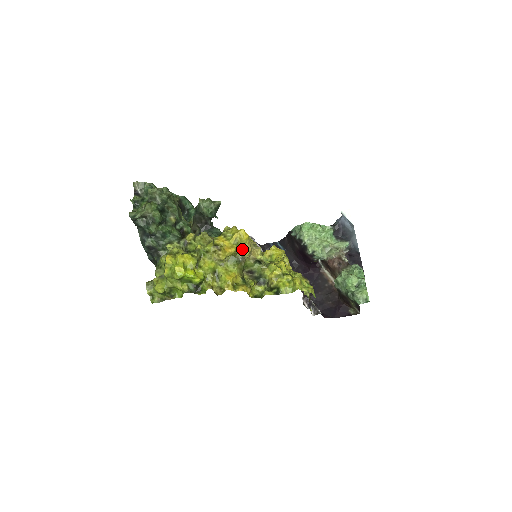
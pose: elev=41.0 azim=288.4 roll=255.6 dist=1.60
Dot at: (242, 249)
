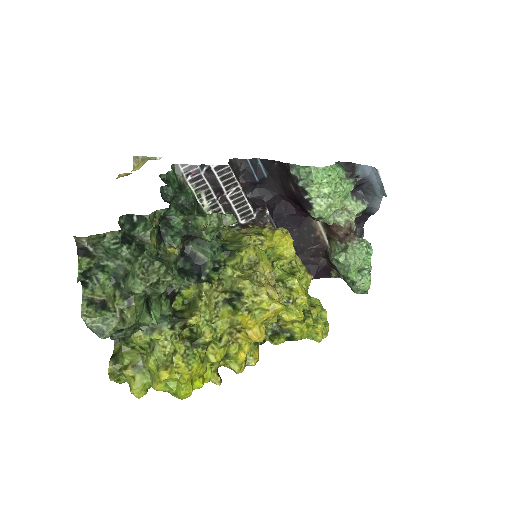
Dot at: (269, 321)
